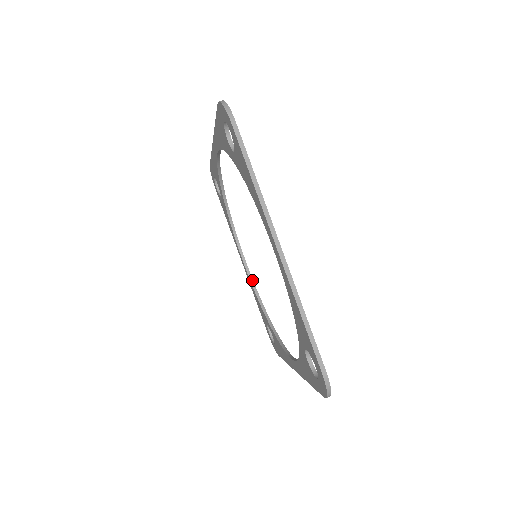
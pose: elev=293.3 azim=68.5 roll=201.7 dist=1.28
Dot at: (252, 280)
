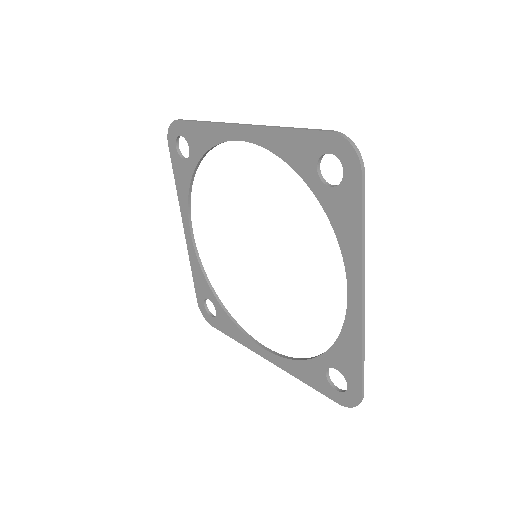
Dot at: (197, 253)
